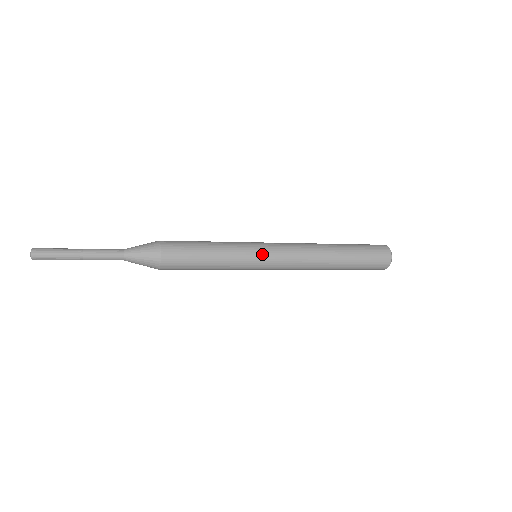
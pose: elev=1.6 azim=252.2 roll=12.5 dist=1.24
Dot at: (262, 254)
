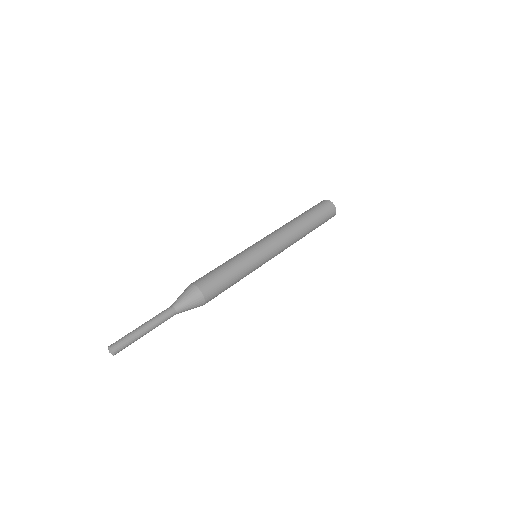
Dot at: (262, 251)
